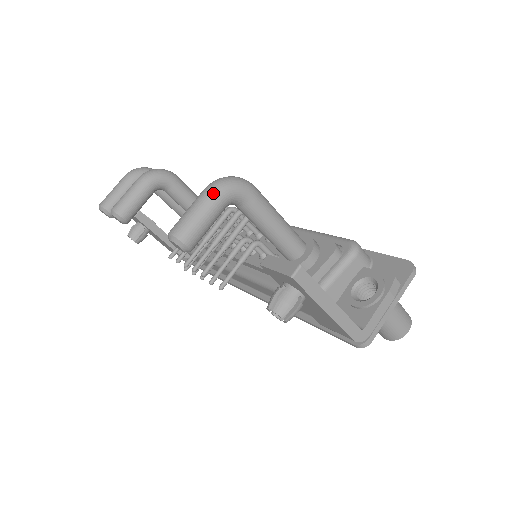
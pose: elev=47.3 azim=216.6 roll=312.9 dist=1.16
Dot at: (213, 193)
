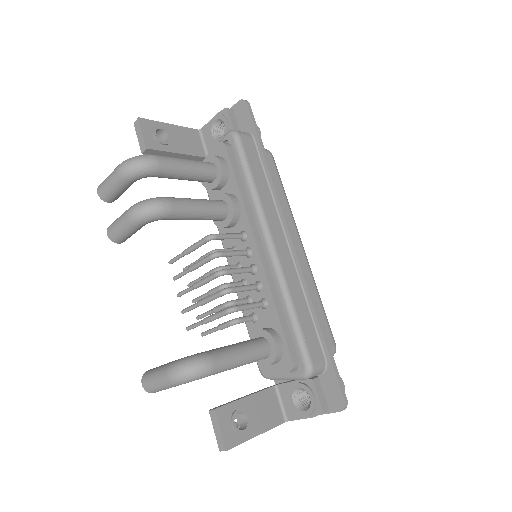
Dot at: (172, 384)
